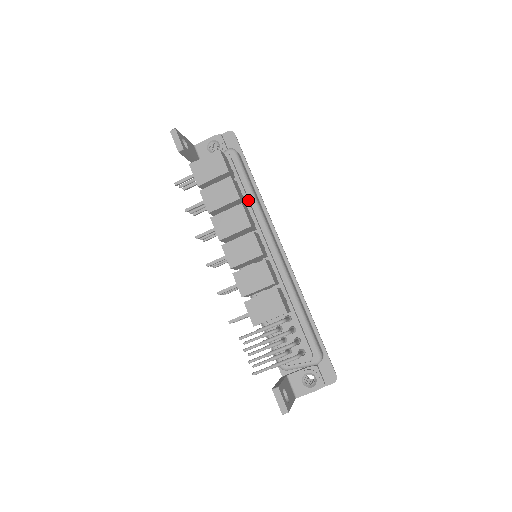
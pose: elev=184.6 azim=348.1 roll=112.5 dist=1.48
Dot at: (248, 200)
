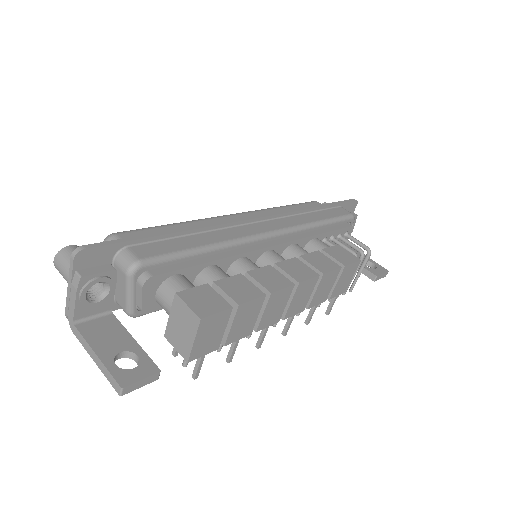
Dot at: (218, 260)
